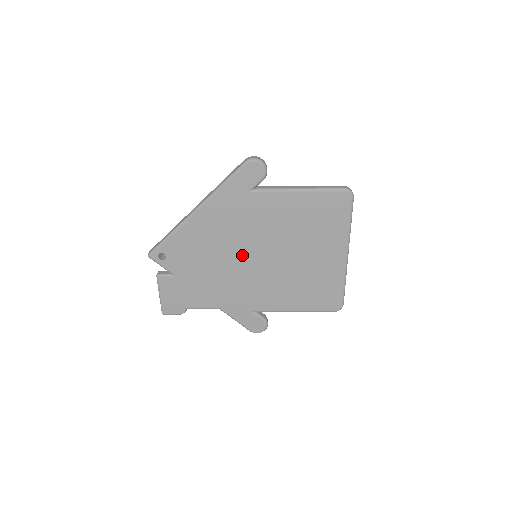
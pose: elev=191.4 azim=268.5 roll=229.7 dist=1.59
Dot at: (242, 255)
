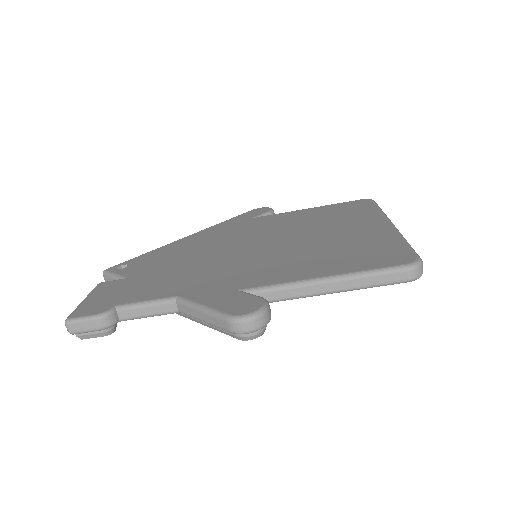
Dot at: (235, 248)
